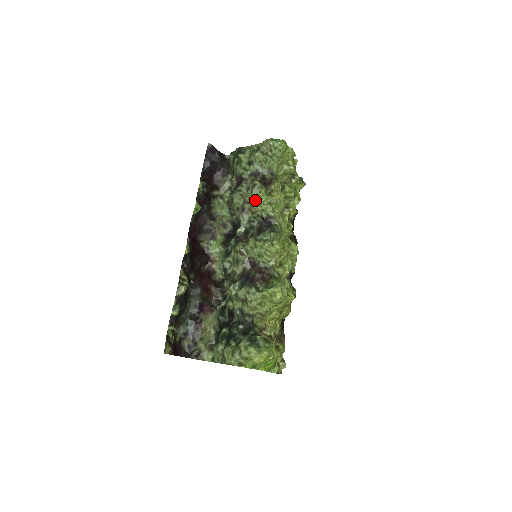
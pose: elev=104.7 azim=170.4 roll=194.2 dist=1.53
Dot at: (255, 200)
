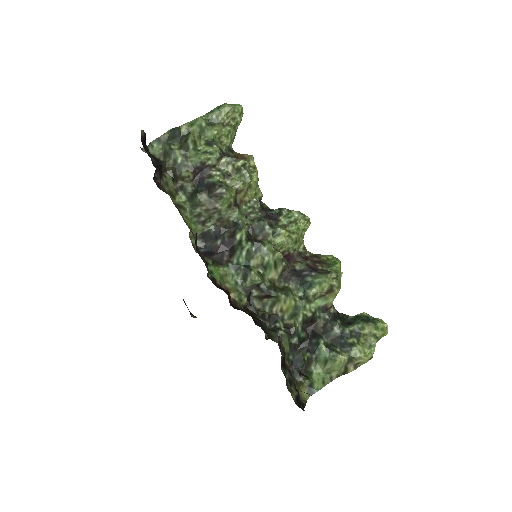
Dot at: (249, 184)
